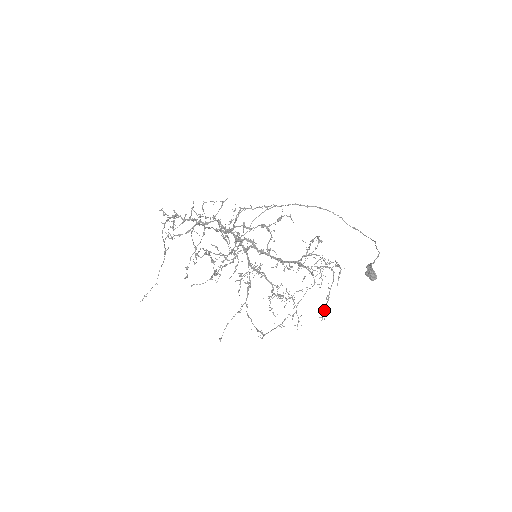
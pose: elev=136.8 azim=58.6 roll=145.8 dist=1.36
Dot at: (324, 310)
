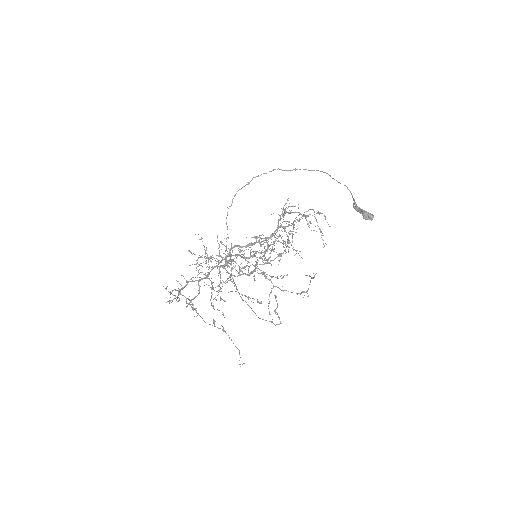
Dot at: (323, 240)
